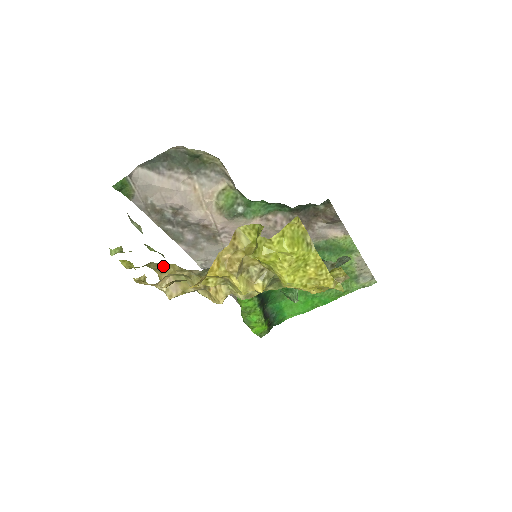
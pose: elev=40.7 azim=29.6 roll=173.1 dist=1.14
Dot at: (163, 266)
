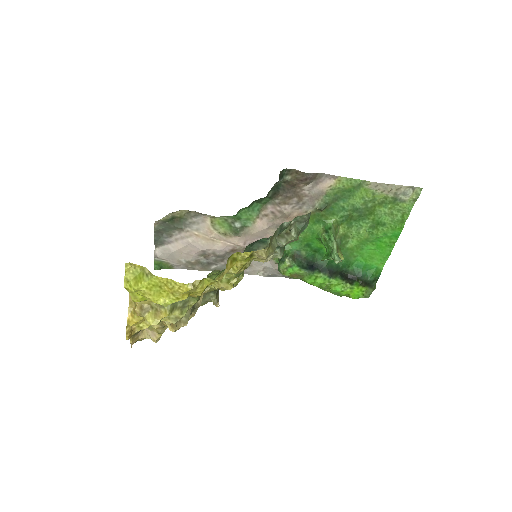
Dot at: occluded
